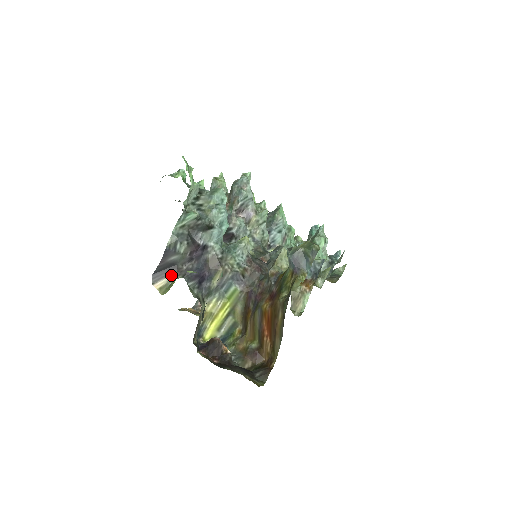
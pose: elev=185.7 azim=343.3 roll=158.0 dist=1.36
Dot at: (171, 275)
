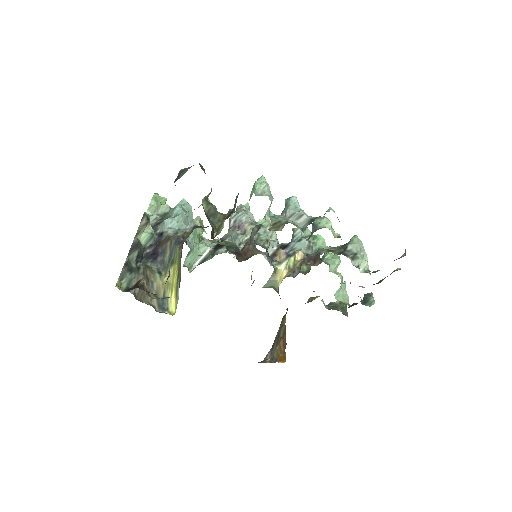
Dot at: occluded
